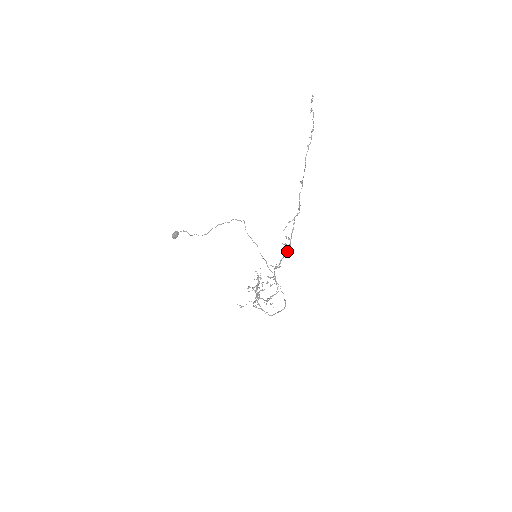
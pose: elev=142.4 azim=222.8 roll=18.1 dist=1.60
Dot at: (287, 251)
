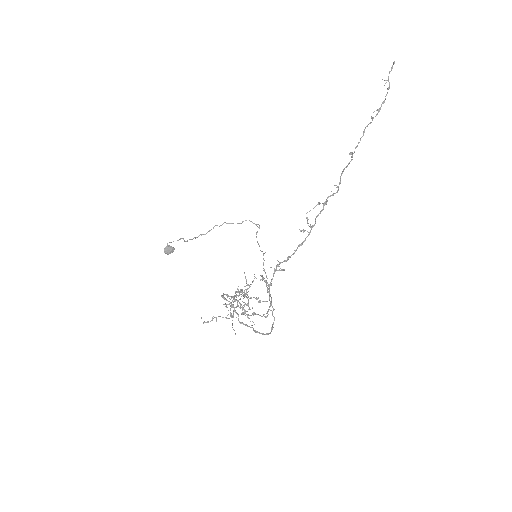
Dot at: (302, 244)
